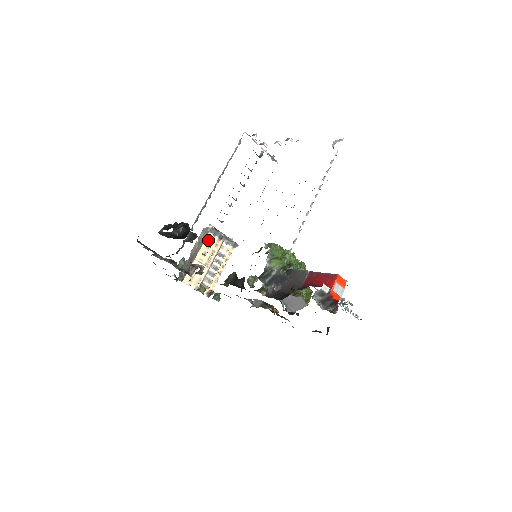
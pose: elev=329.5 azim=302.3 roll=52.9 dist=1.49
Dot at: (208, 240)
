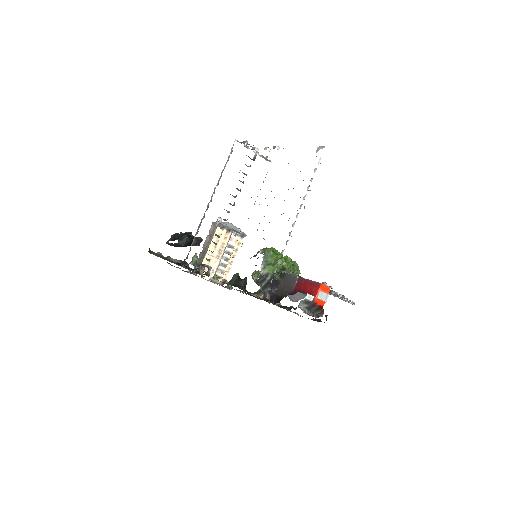
Dot at: (217, 234)
